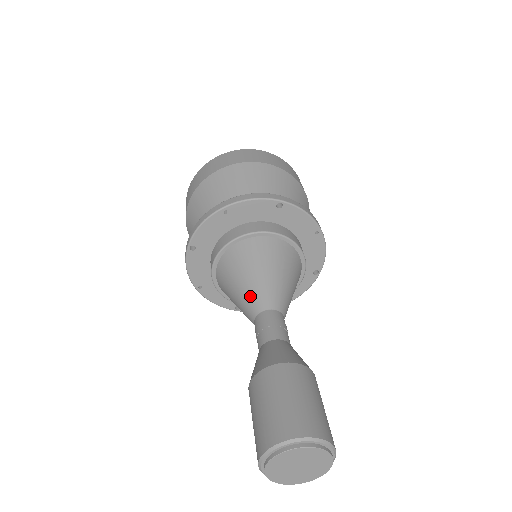
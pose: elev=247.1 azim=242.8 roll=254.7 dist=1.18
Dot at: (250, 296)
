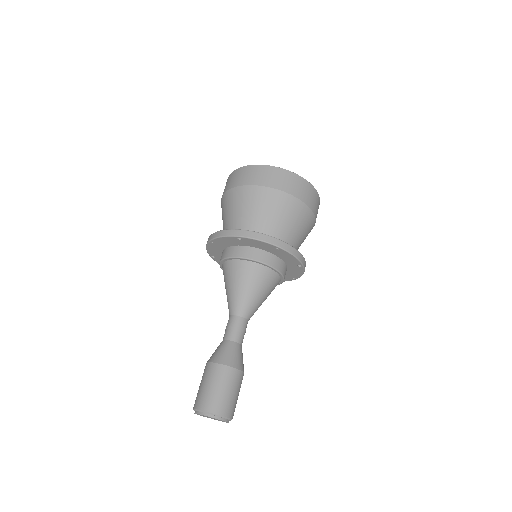
Dot at: occluded
